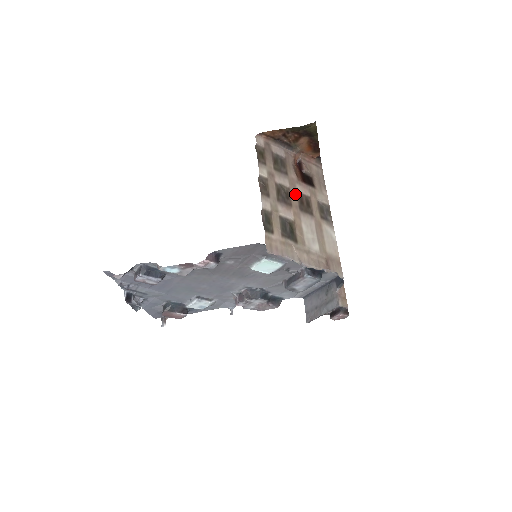
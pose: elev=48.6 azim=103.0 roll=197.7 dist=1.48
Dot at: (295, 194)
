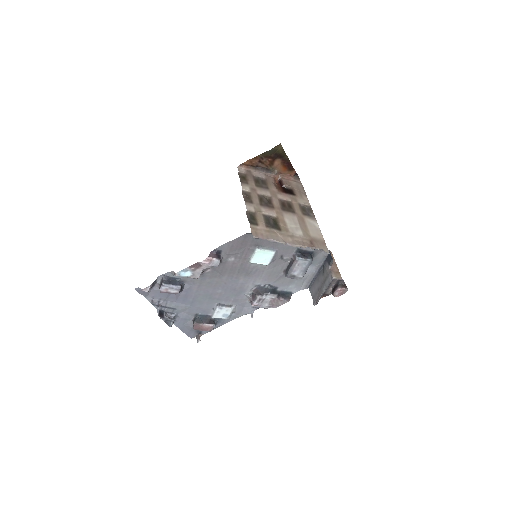
Dot at: (277, 200)
